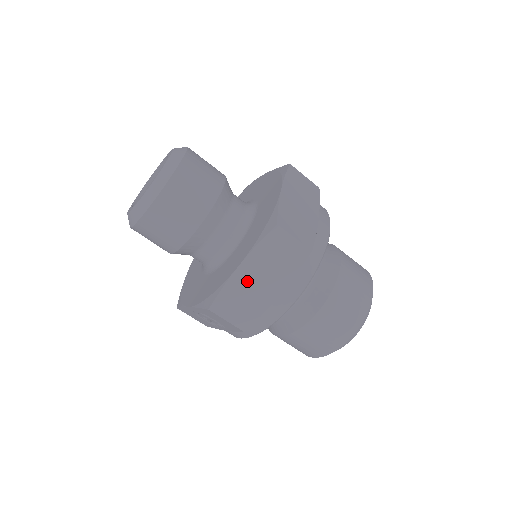
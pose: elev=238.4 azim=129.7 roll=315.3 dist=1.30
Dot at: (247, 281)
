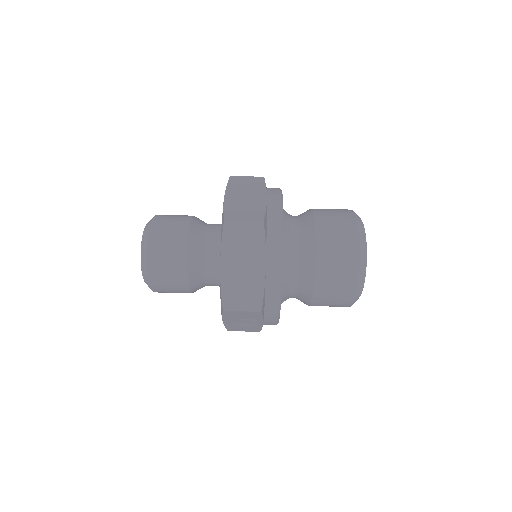
Dot at: (234, 273)
